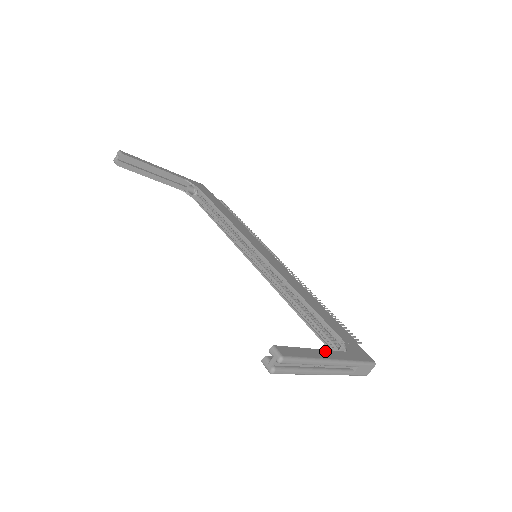
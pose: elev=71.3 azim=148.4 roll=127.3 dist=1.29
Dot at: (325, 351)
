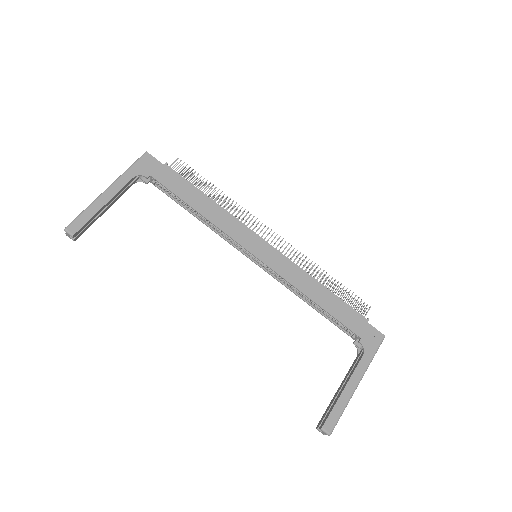
Dot at: (351, 380)
